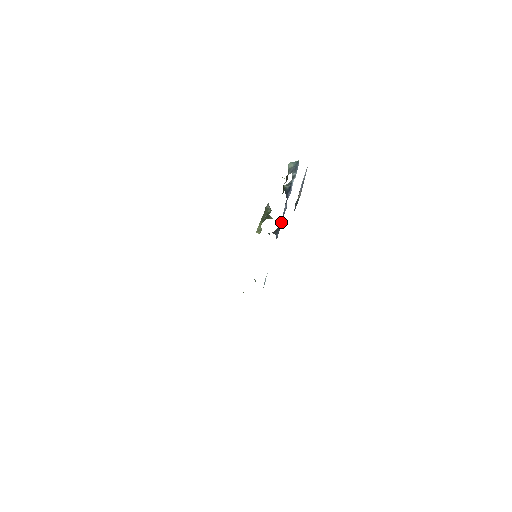
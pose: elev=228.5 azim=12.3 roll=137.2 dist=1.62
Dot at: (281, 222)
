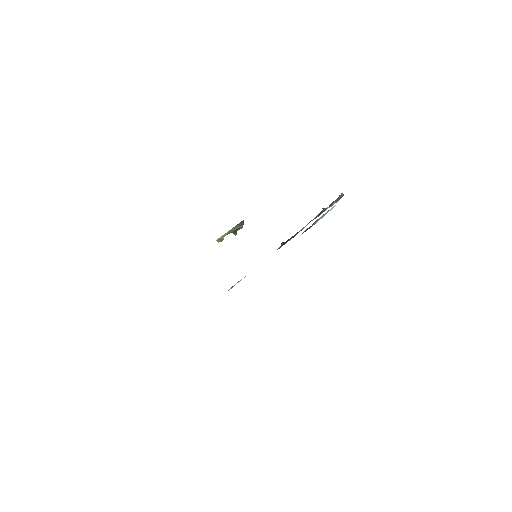
Dot at: (292, 237)
